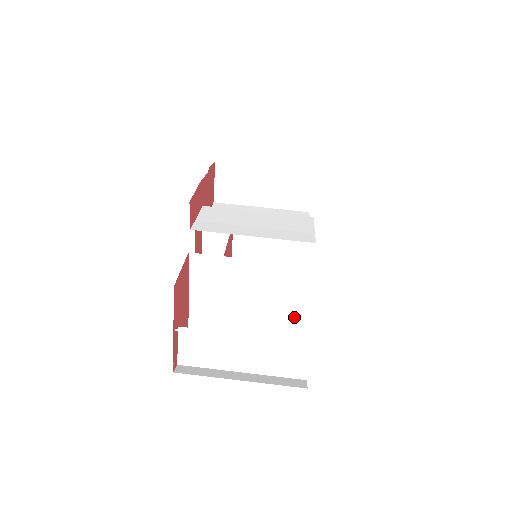
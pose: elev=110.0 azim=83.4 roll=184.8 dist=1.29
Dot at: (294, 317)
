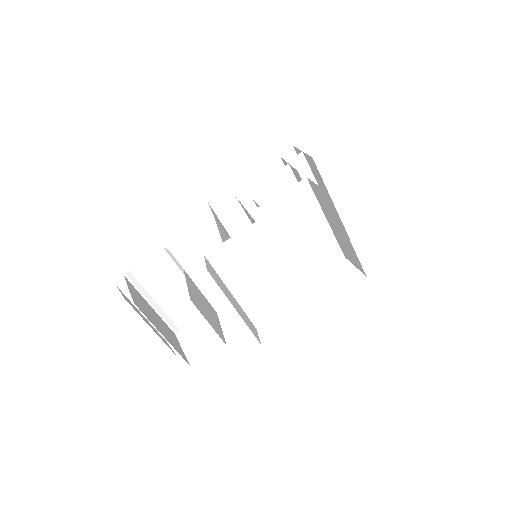
Dot at: (213, 310)
